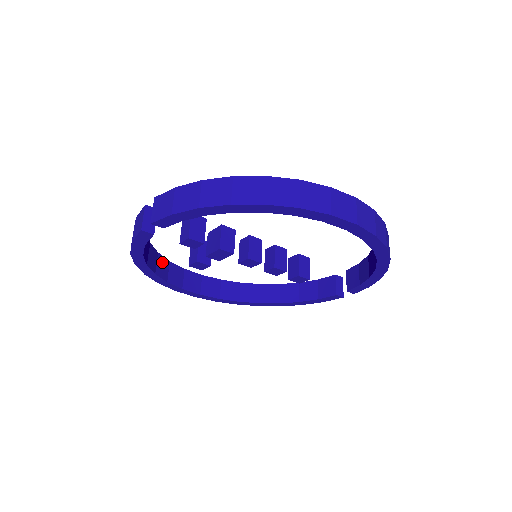
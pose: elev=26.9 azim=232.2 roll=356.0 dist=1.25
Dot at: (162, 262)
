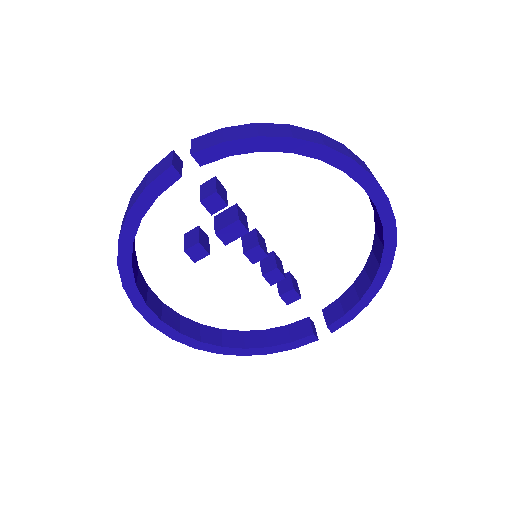
Dot at: (135, 260)
